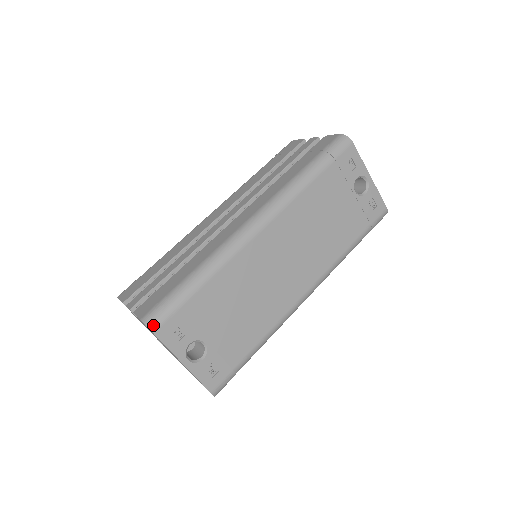
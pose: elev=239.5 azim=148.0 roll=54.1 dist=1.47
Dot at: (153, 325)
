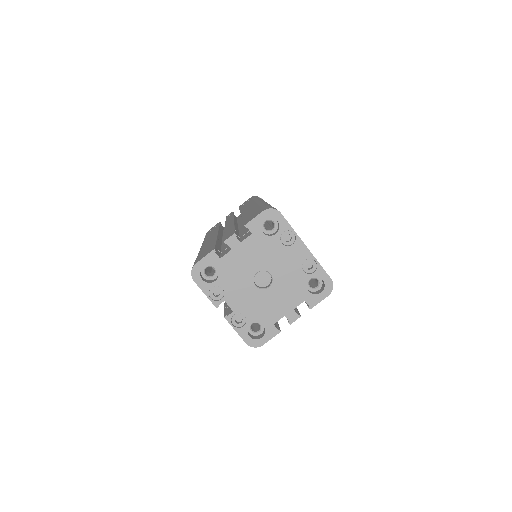
Dot at: (276, 209)
